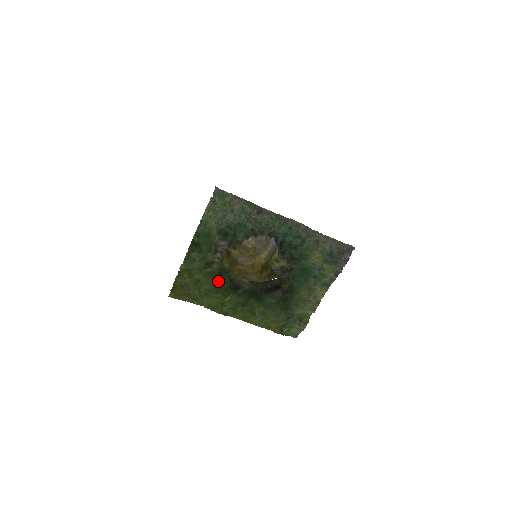
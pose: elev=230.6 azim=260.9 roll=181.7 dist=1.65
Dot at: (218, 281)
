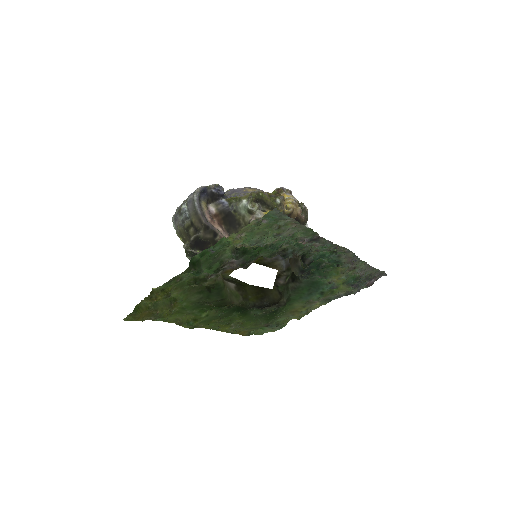
Dot at: (203, 299)
